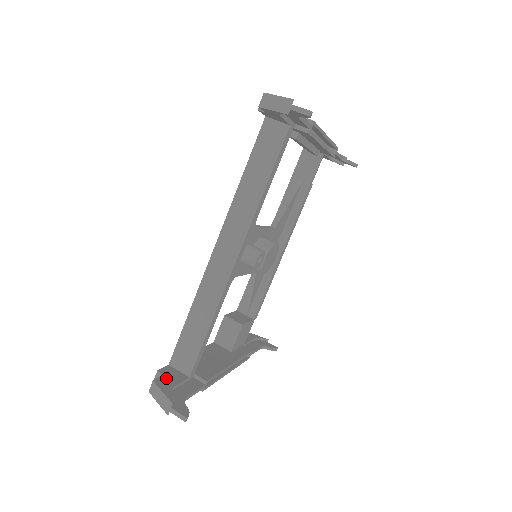
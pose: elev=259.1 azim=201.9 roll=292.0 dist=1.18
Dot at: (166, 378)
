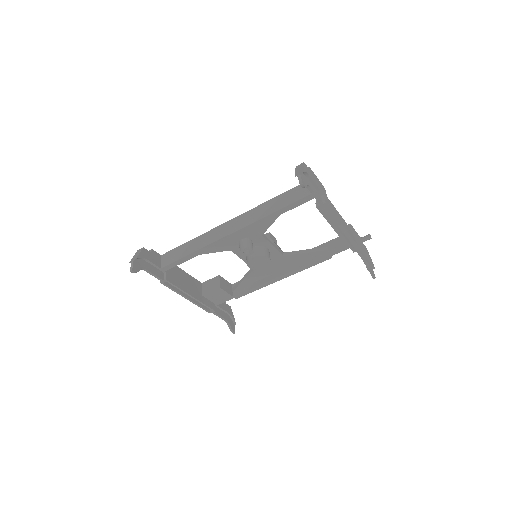
Dot at: (150, 254)
